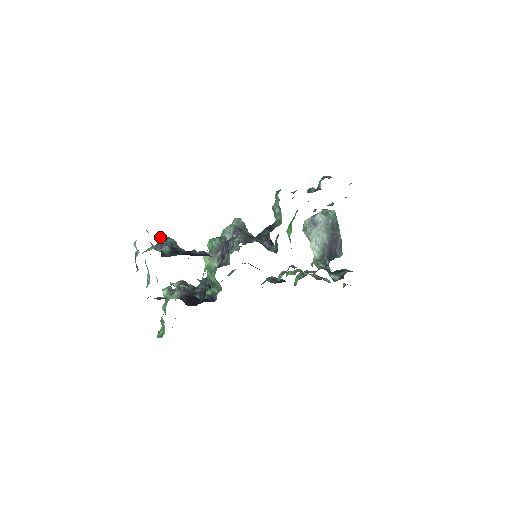
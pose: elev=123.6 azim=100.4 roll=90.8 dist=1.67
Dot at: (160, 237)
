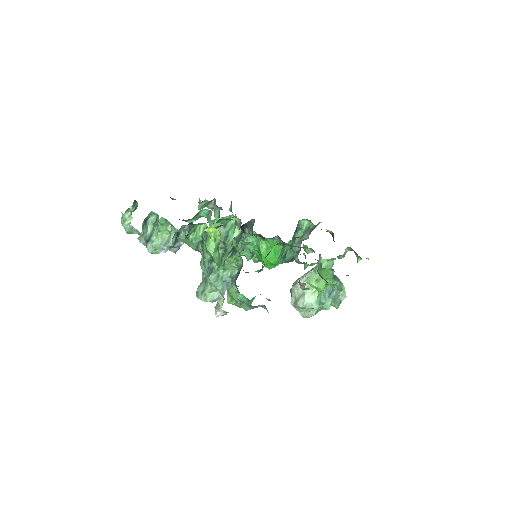
Dot at: occluded
